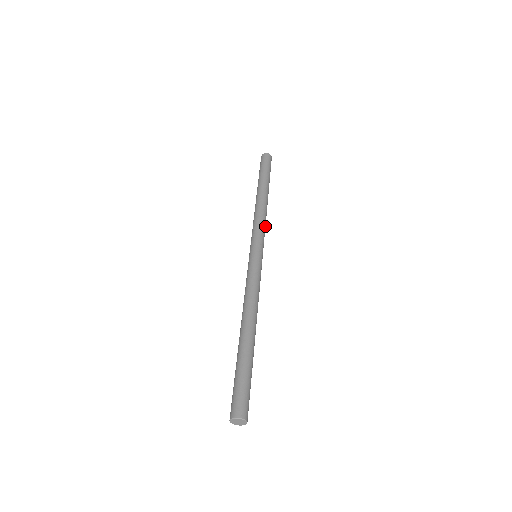
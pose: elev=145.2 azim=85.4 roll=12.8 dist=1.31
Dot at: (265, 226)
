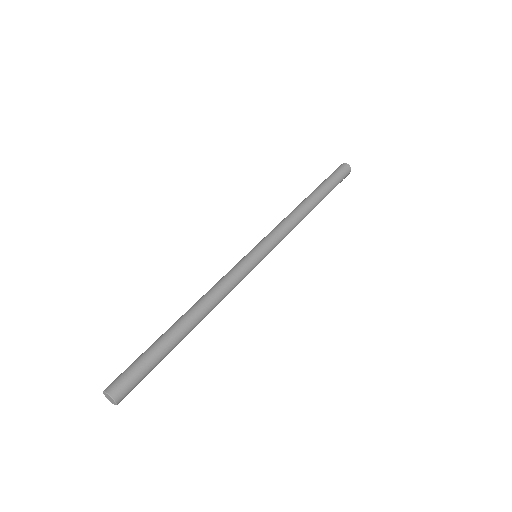
Dot at: (288, 233)
